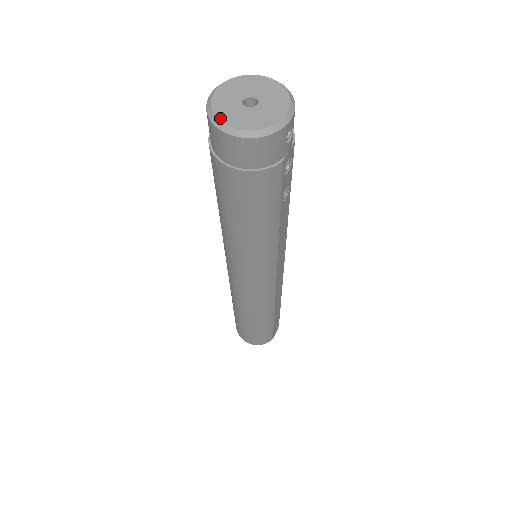
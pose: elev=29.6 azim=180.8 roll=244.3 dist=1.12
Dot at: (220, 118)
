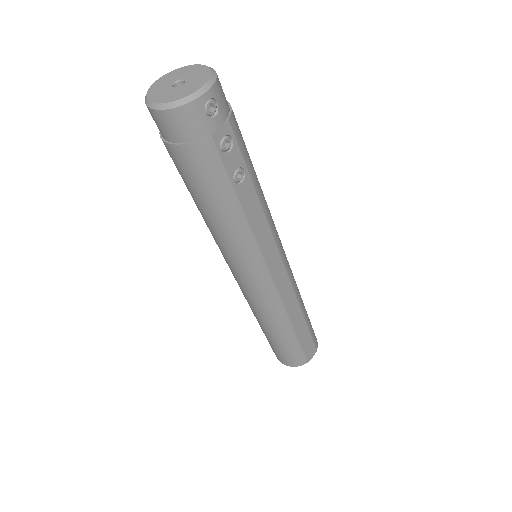
Dot at: (149, 97)
